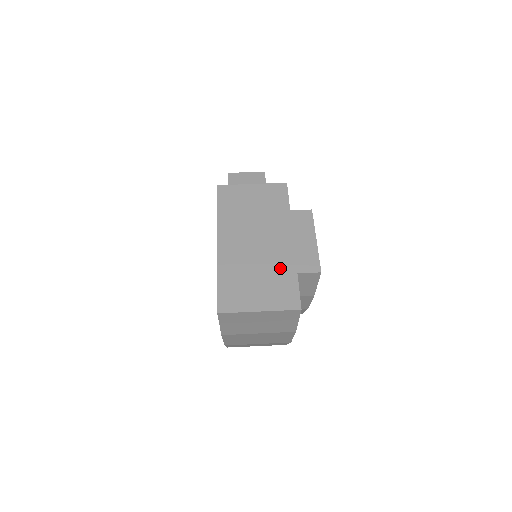
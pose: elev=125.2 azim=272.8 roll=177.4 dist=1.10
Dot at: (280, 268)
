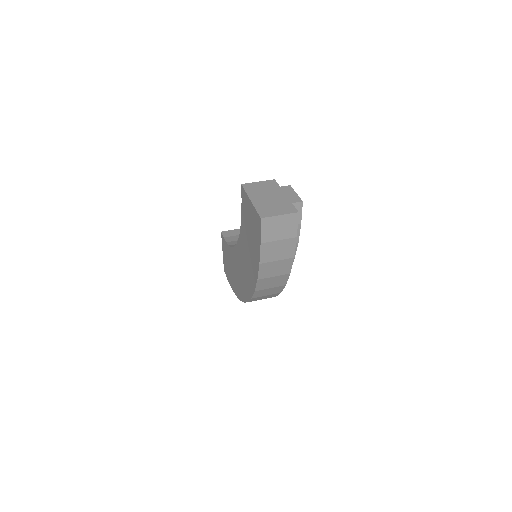
Dot at: (283, 203)
